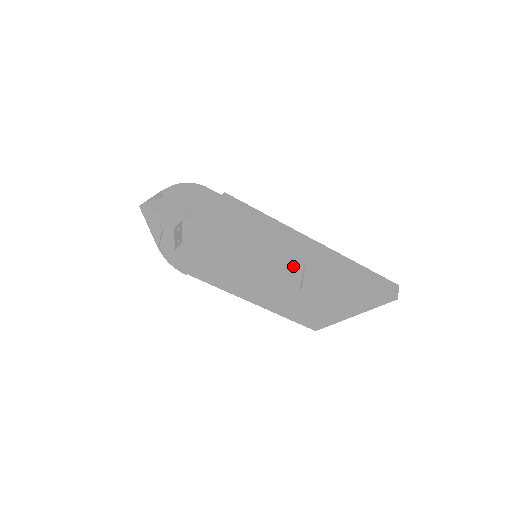
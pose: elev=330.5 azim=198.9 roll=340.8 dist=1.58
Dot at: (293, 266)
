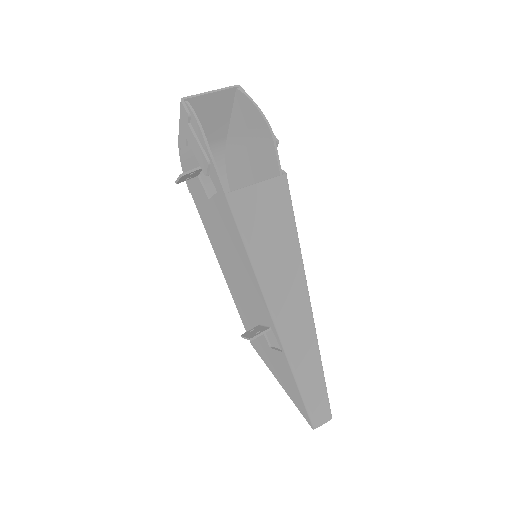
Dot at: (263, 315)
